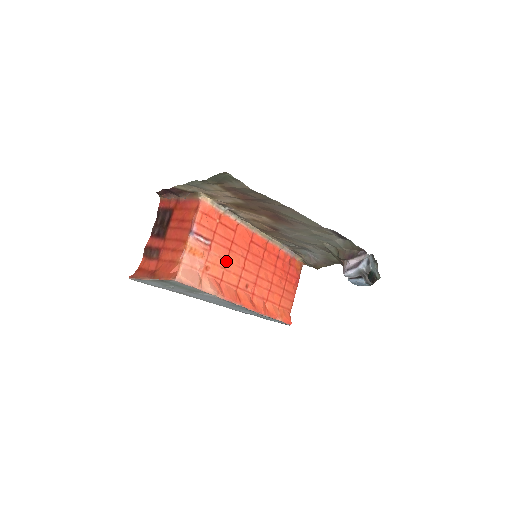
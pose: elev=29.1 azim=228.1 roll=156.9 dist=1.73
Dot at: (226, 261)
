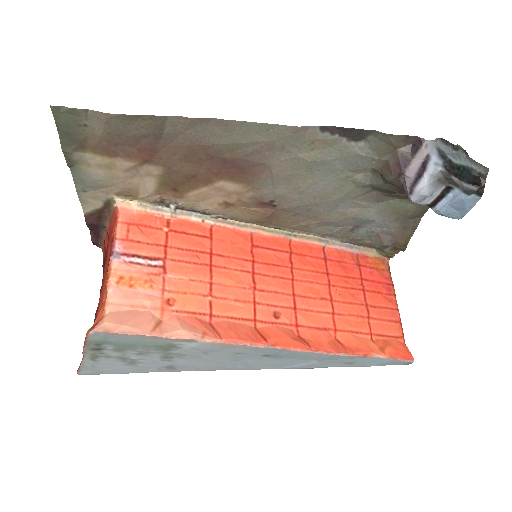
Dot at: (209, 284)
